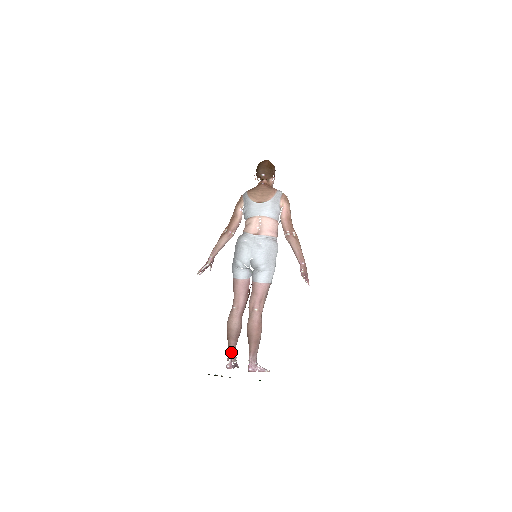
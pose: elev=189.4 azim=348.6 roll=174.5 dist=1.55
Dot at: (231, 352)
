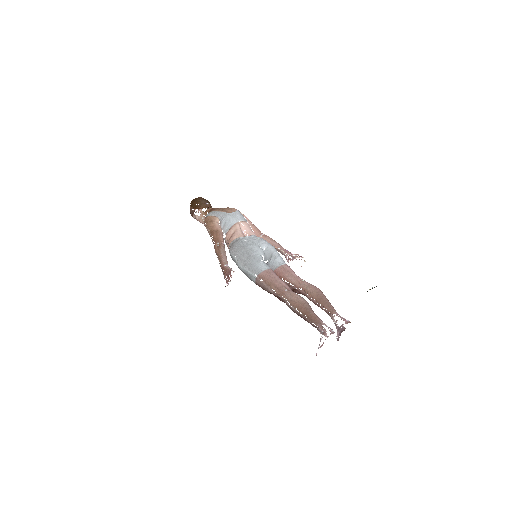
Dot at: (321, 321)
